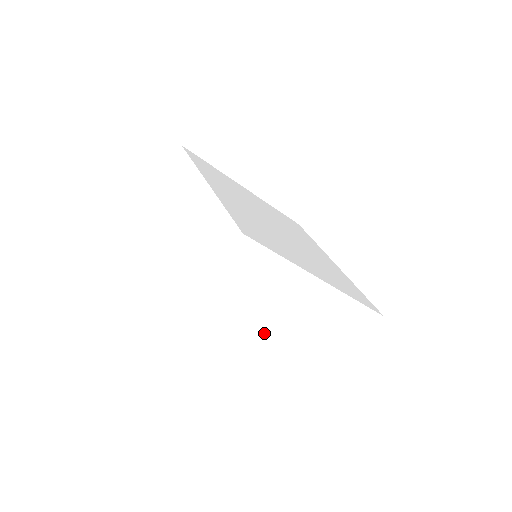
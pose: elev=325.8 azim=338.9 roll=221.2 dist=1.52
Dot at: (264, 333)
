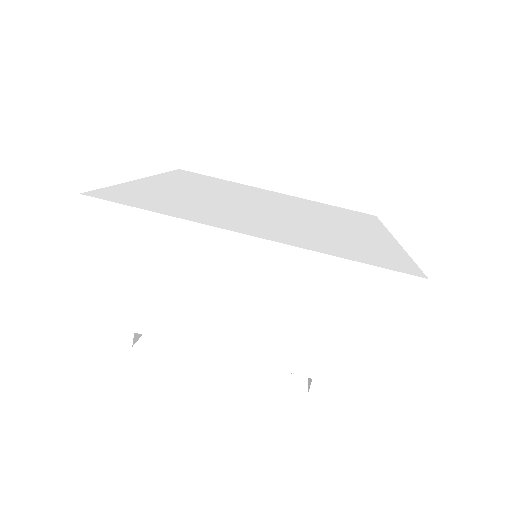
Dot at: occluded
